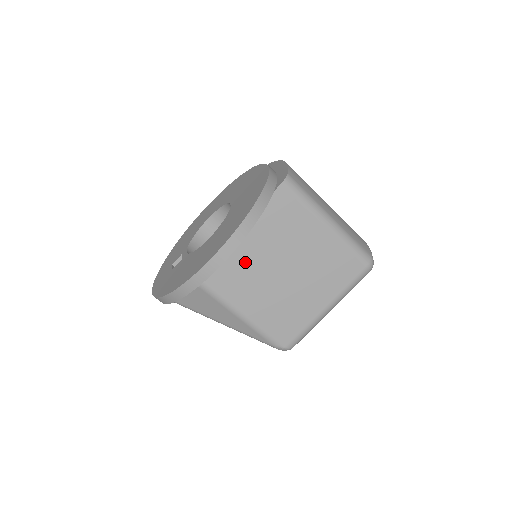
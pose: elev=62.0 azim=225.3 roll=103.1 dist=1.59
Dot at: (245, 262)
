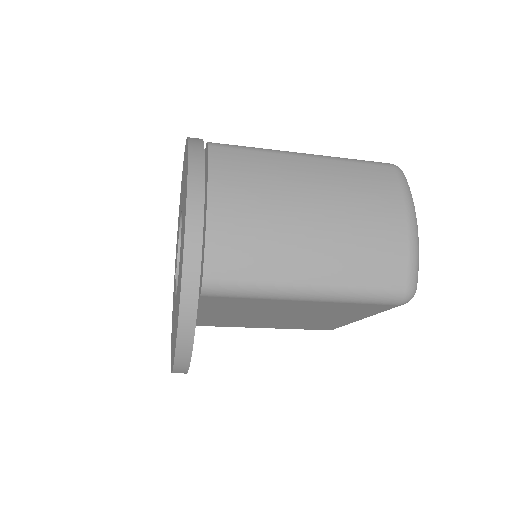
Dot at: (227, 319)
